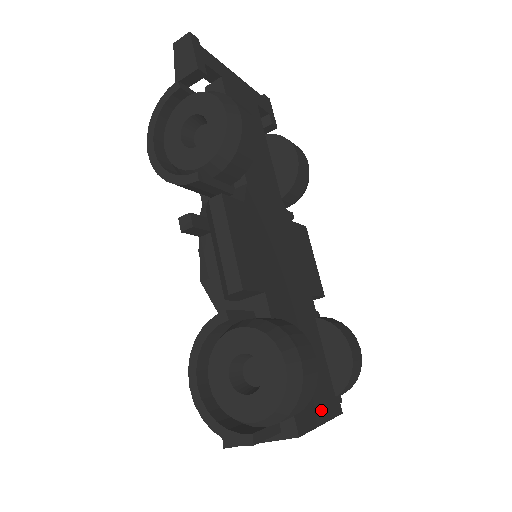
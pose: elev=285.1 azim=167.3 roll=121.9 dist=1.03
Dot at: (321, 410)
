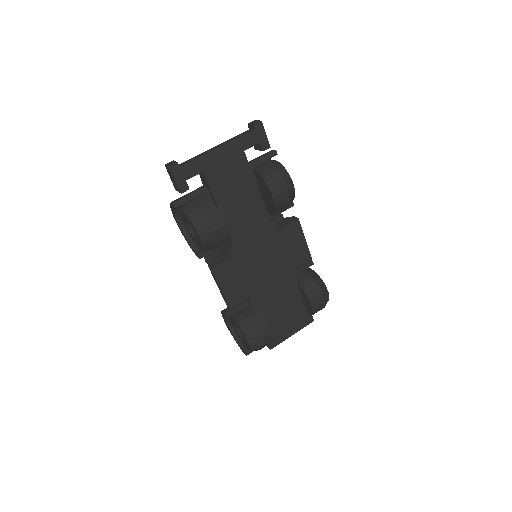
Dot at: (292, 329)
